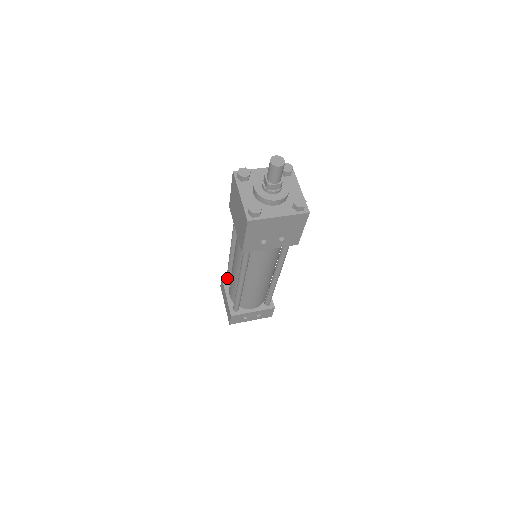
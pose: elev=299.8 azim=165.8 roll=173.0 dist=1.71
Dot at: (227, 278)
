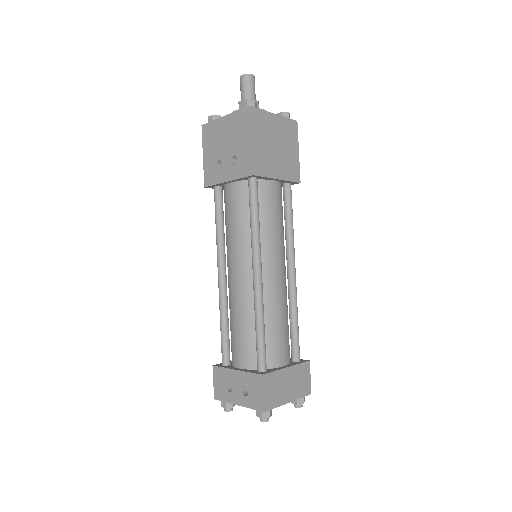
Dot at: occluded
